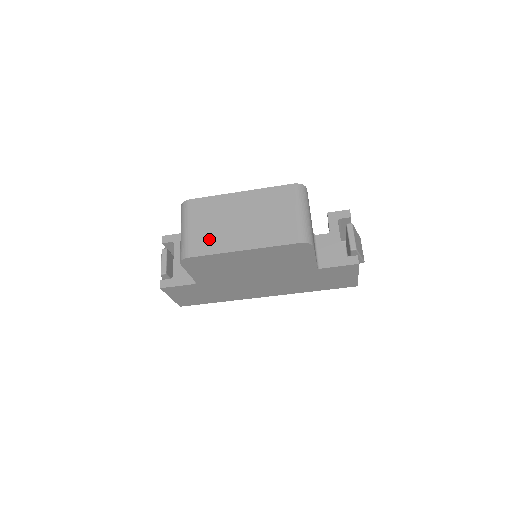
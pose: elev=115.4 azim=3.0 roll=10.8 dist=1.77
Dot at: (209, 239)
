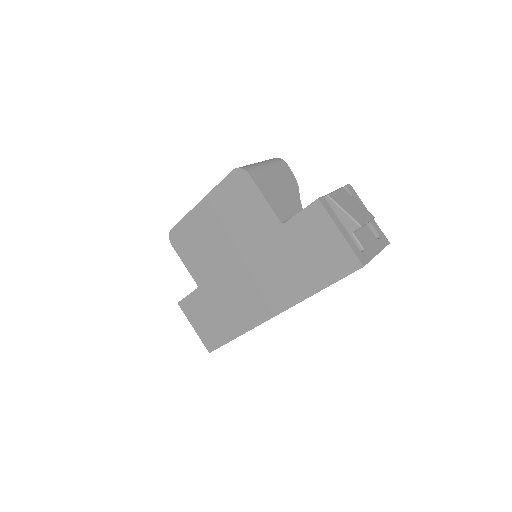
Dot at: occluded
